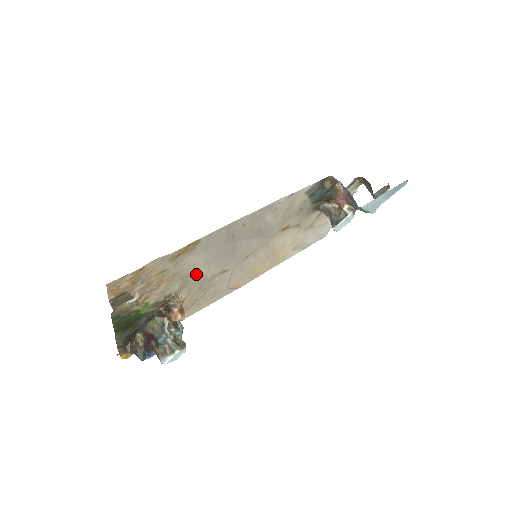
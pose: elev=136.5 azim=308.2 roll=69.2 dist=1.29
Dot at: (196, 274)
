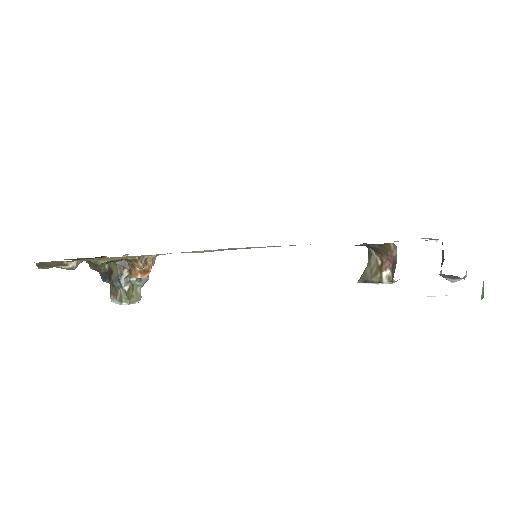
Dot at: occluded
